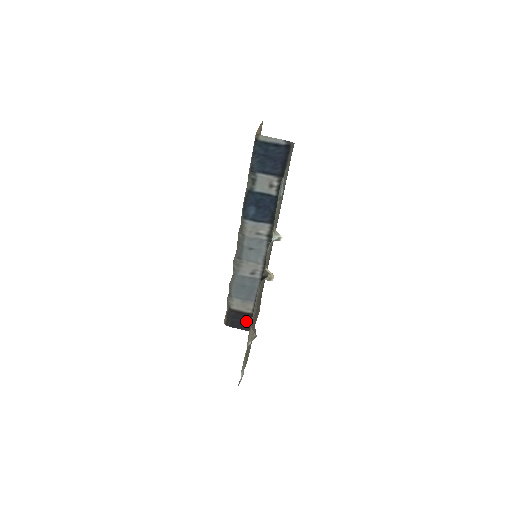
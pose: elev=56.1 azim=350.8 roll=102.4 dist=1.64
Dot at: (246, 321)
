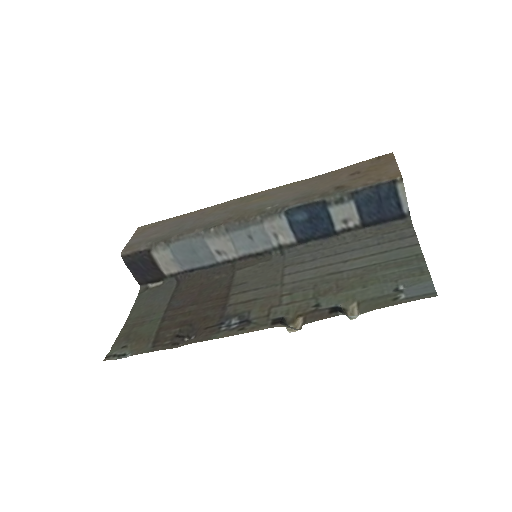
Dot at: (148, 274)
